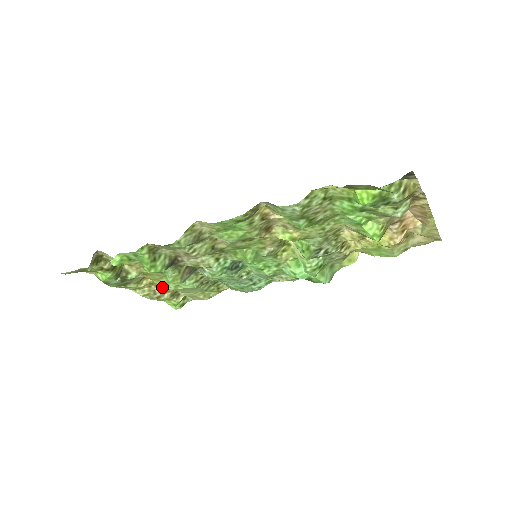
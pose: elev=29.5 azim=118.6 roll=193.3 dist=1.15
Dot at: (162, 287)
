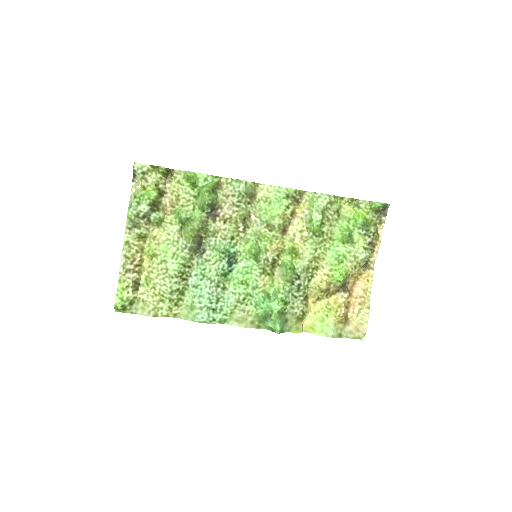
Dot at: (140, 265)
